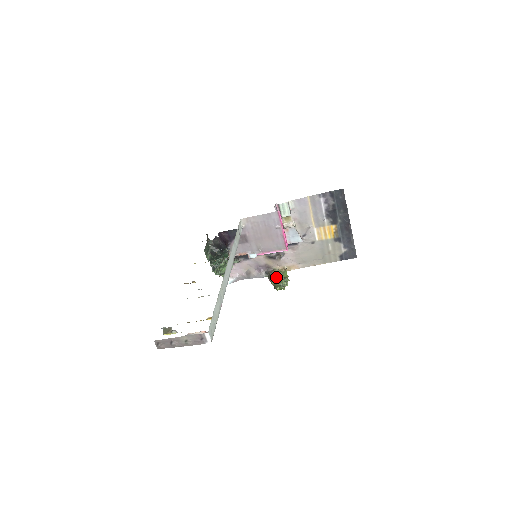
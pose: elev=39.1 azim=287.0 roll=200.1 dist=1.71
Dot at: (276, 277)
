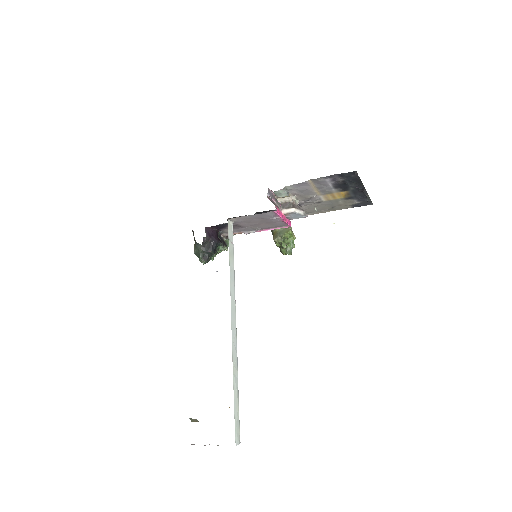
Dot at: (280, 242)
